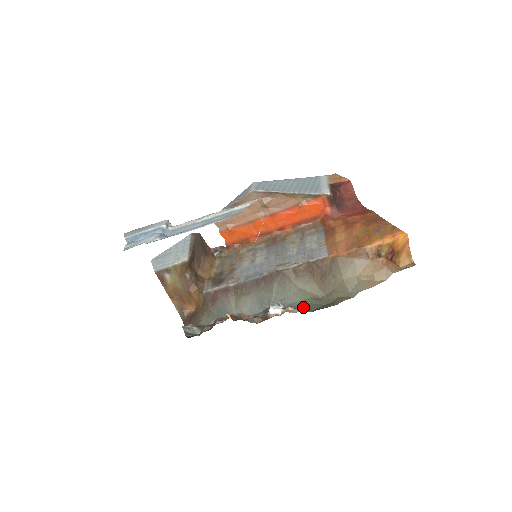
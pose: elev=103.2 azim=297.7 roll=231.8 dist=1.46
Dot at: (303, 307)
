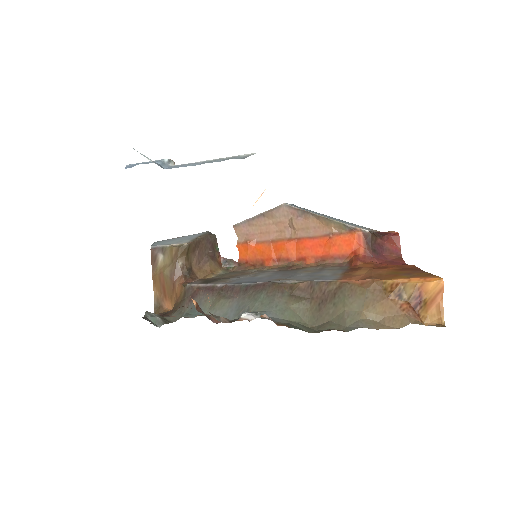
Dot at: occluded
